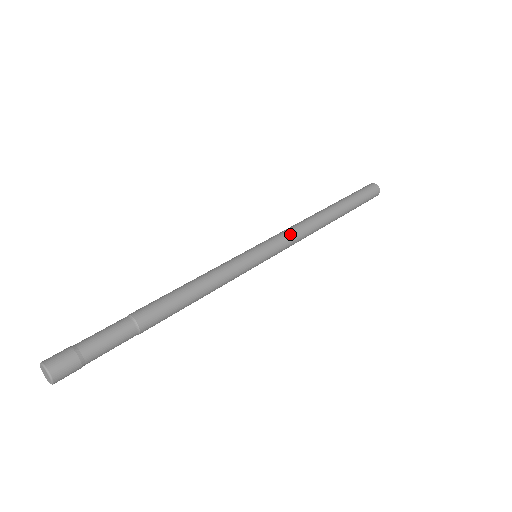
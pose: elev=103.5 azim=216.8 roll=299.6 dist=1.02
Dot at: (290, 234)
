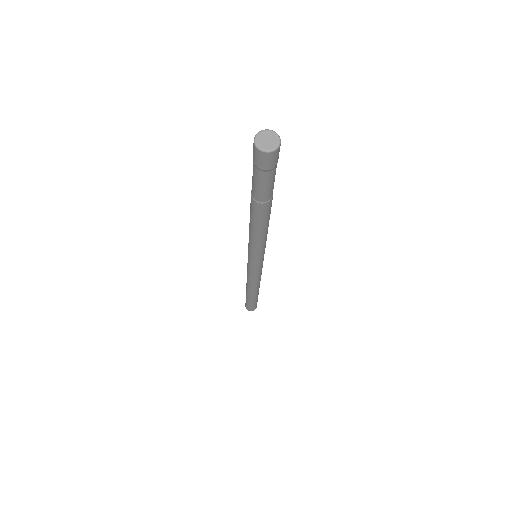
Dot at: occluded
